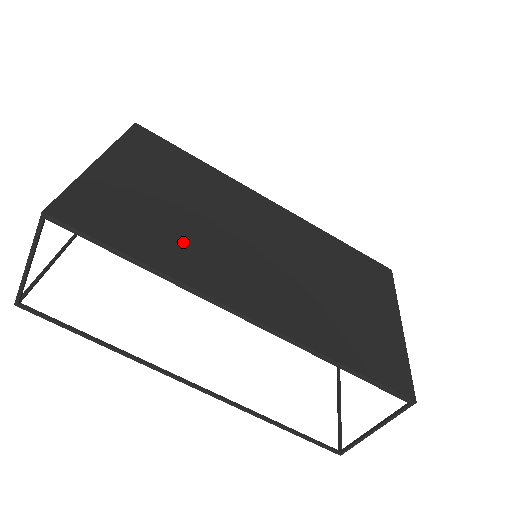
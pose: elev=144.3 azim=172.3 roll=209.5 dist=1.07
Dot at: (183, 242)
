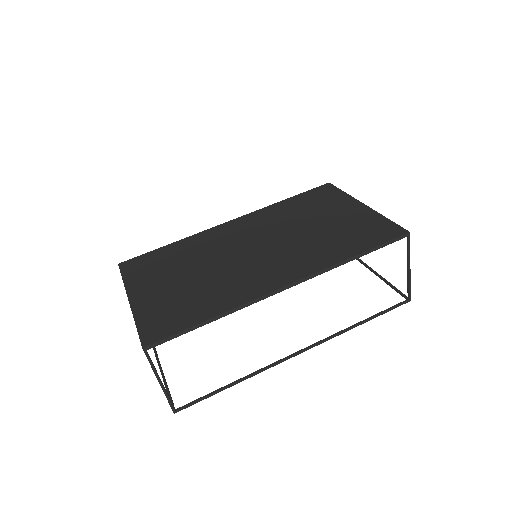
Dot at: (217, 289)
